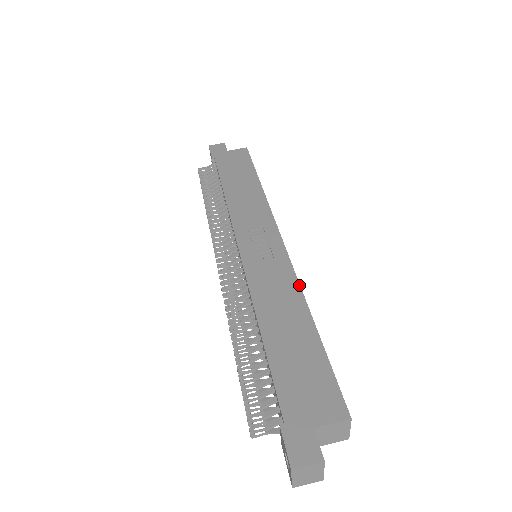
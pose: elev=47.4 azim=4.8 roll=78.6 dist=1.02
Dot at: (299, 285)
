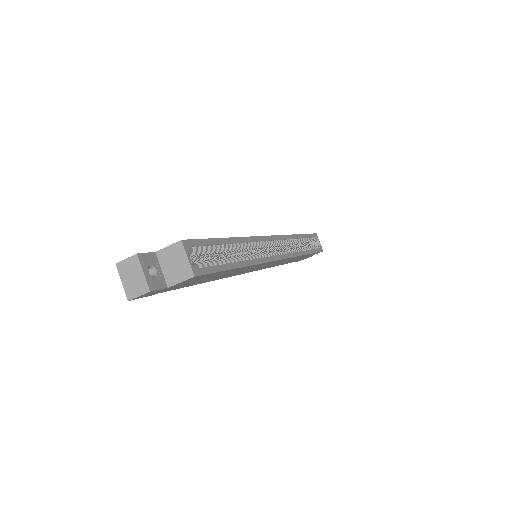
Dot at: (249, 237)
